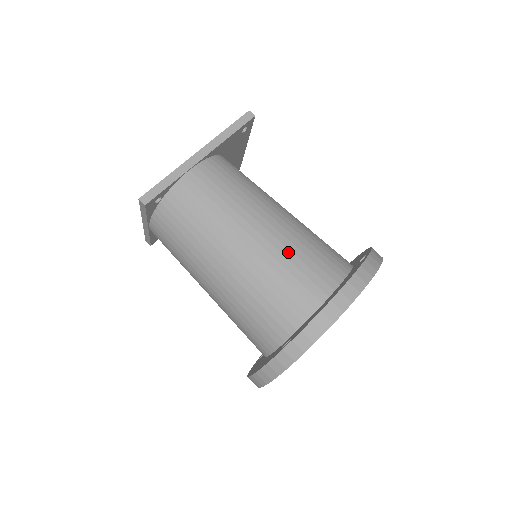
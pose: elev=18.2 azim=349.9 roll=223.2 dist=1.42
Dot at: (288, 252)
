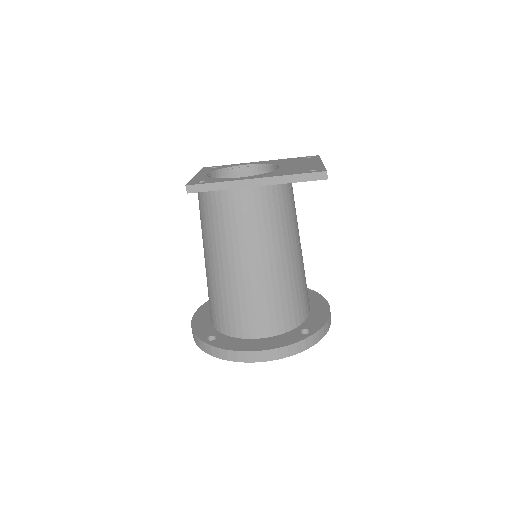
Dot at: (257, 295)
